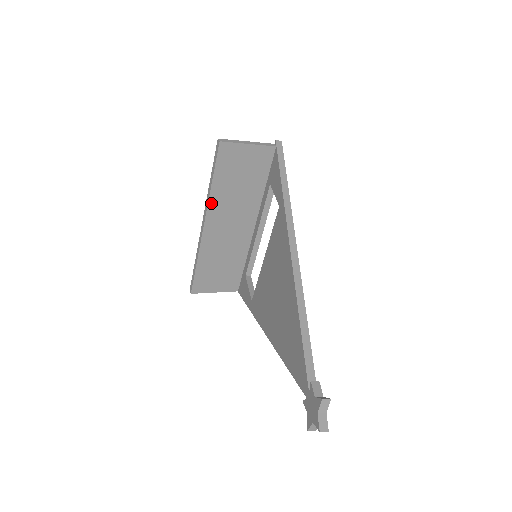
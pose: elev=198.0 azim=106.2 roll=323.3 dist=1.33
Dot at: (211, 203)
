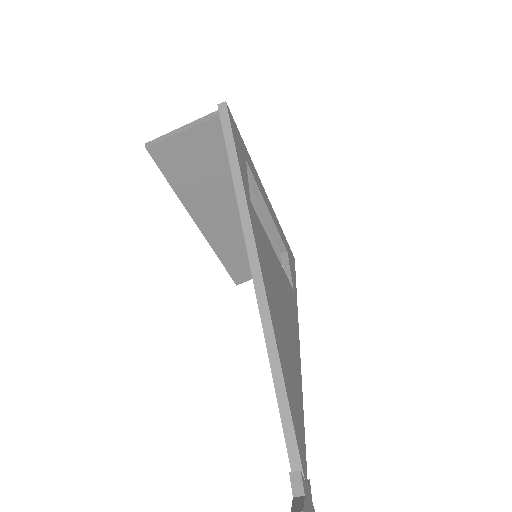
Dot at: (189, 207)
